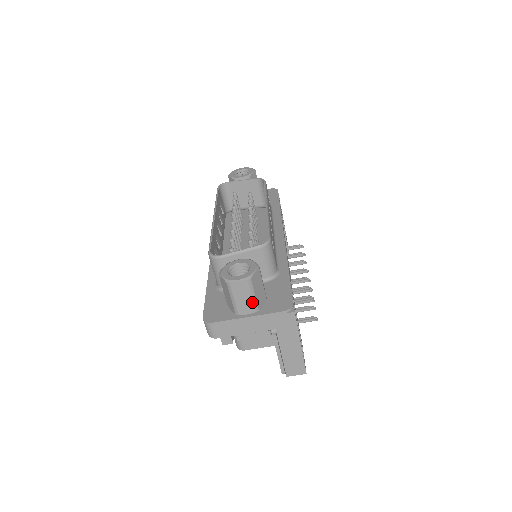
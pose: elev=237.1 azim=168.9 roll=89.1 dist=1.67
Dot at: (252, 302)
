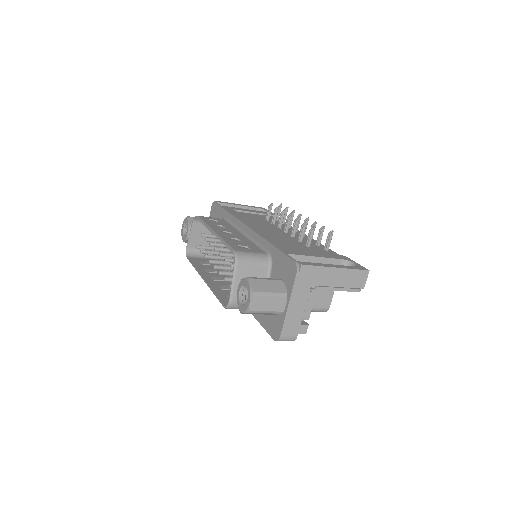
Dot at: (276, 297)
